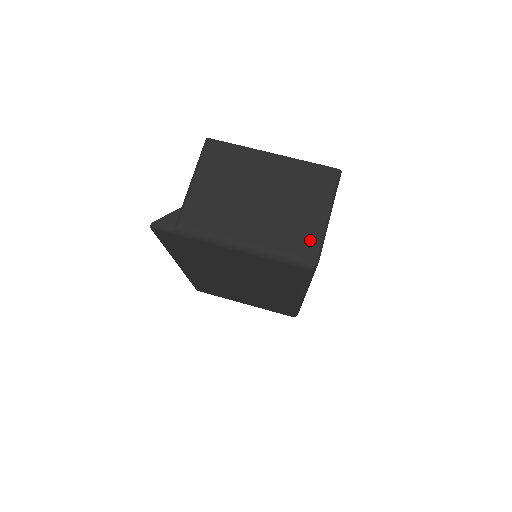
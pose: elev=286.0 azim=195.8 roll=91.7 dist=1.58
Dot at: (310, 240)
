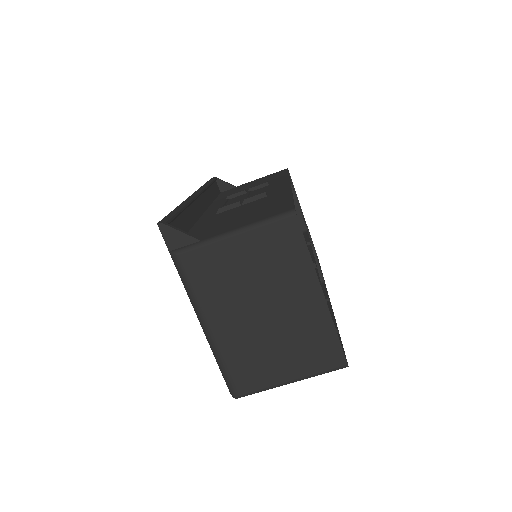
Dot at: (254, 382)
